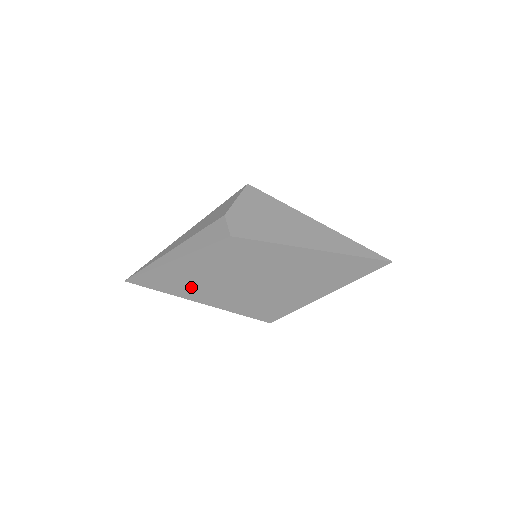
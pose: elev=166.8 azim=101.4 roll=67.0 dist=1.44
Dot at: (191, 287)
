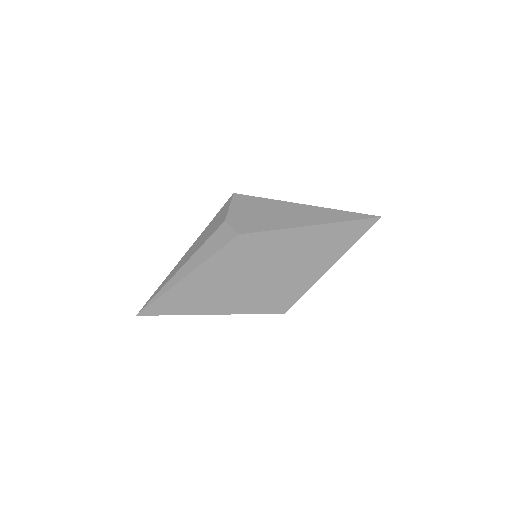
Dot at: (205, 300)
